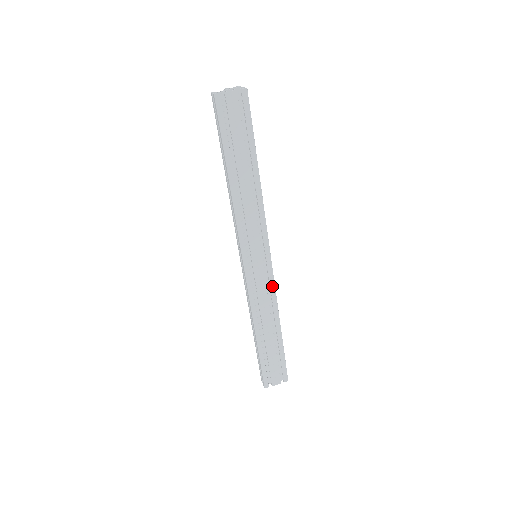
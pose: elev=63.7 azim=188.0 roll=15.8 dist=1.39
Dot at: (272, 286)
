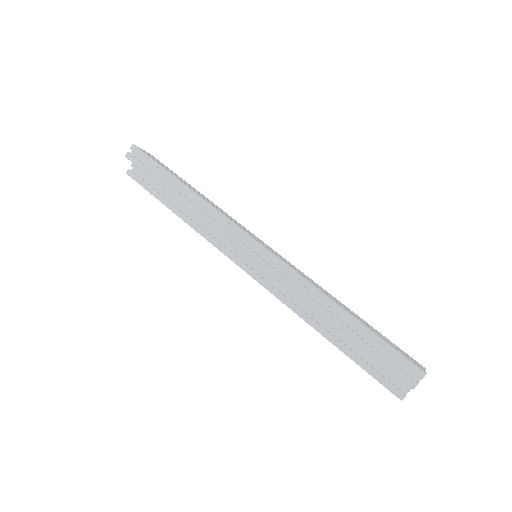
Dot at: occluded
